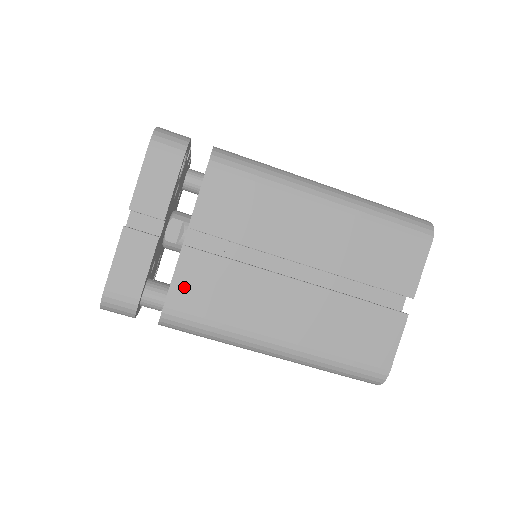
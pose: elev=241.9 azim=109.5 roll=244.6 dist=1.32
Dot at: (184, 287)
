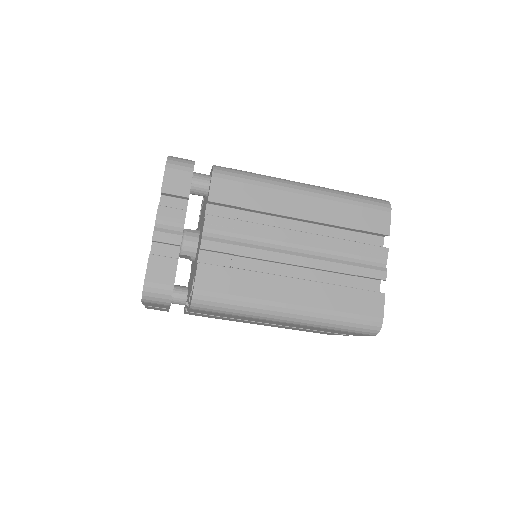
Dot at: (194, 314)
